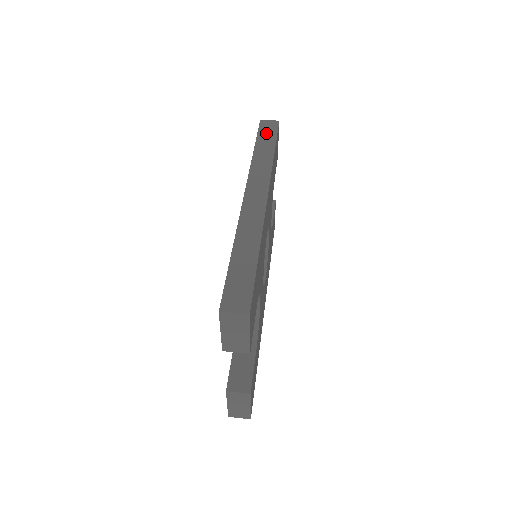
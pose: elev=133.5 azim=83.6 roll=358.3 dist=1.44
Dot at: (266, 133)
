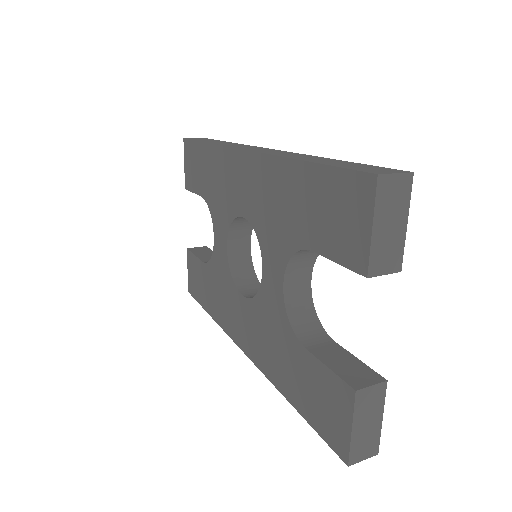
Dot at: occluded
